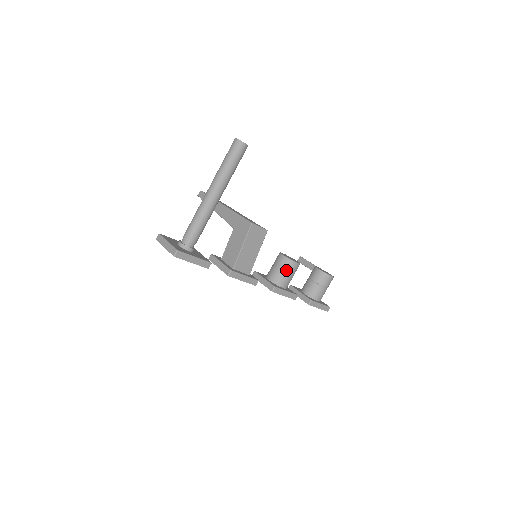
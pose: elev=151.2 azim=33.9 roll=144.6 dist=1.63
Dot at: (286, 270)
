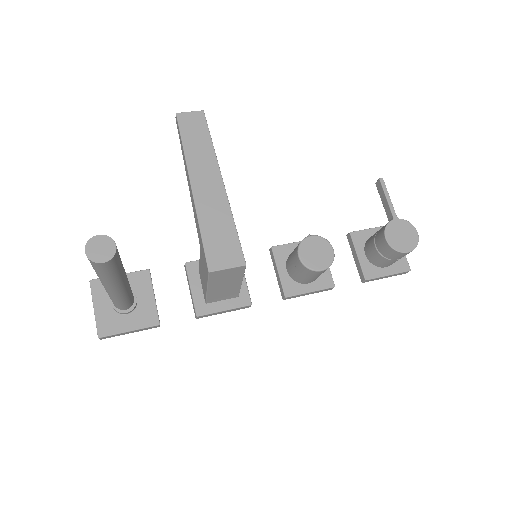
Dot at: (305, 275)
